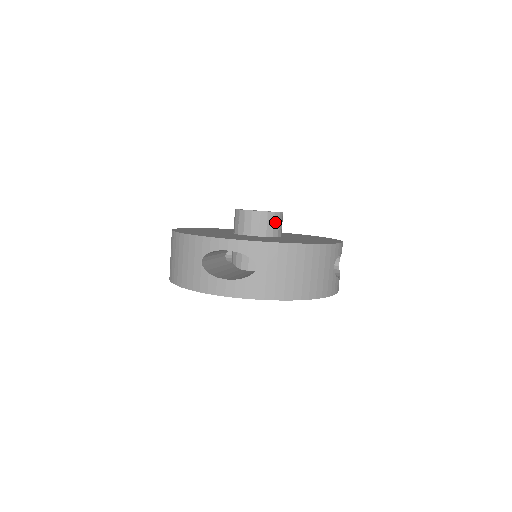
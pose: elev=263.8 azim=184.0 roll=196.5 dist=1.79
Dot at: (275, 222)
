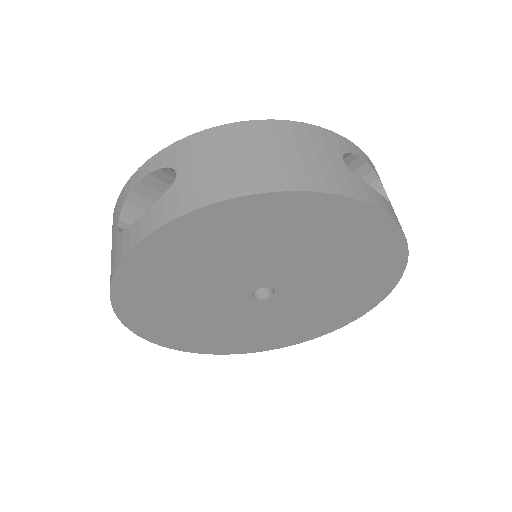
Dot at: occluded
